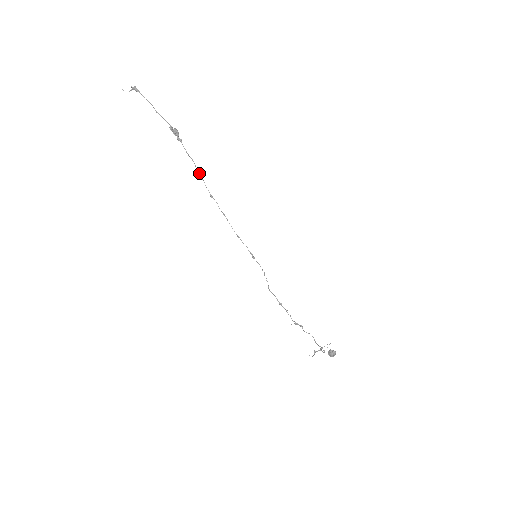
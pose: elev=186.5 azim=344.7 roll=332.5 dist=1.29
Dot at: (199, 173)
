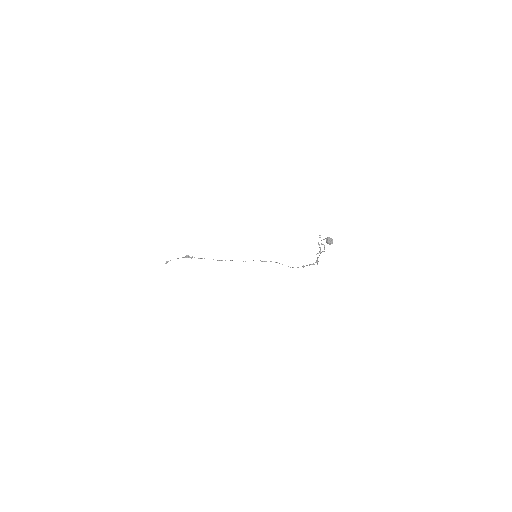
Dot at: occluded
